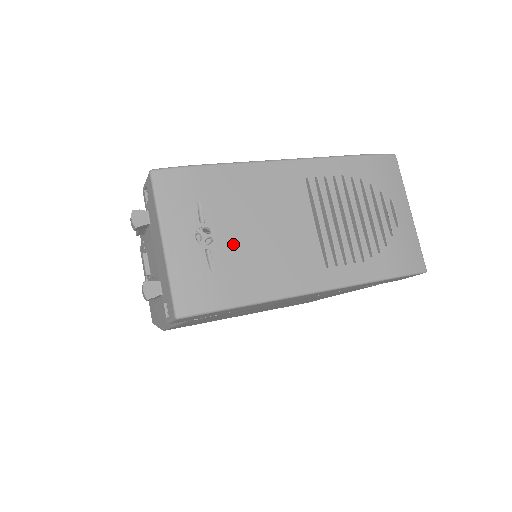
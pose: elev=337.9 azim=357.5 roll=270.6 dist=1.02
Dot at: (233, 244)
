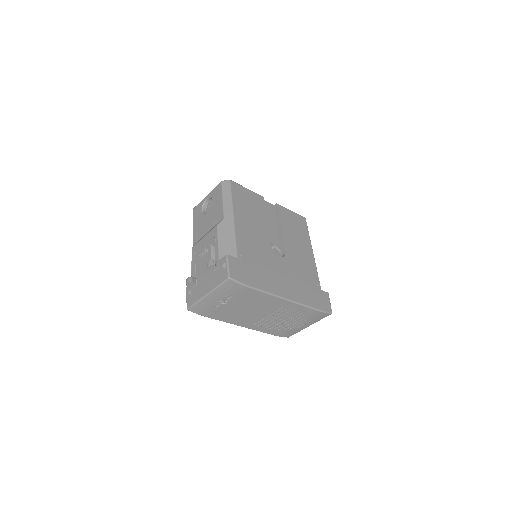
Dot at: (230, 307)
